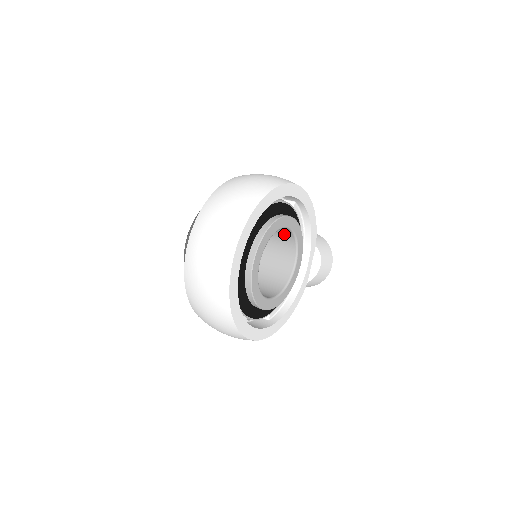
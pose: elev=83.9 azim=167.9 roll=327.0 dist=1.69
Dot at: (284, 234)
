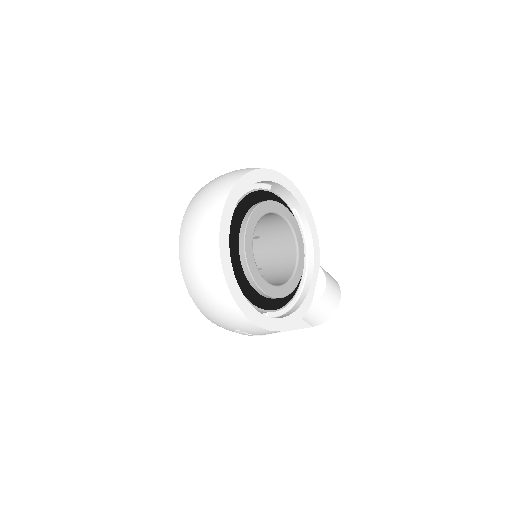
Dot at: (284, 237)
